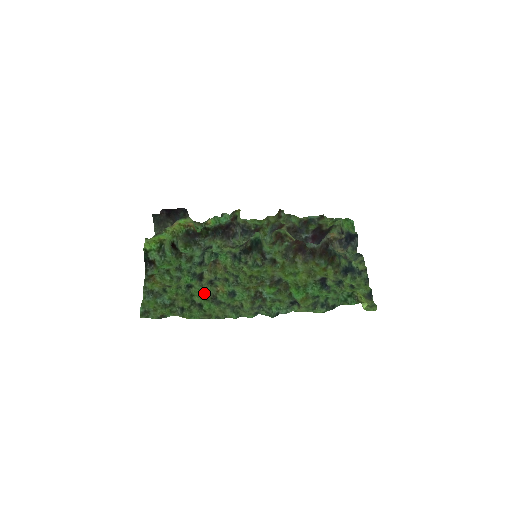
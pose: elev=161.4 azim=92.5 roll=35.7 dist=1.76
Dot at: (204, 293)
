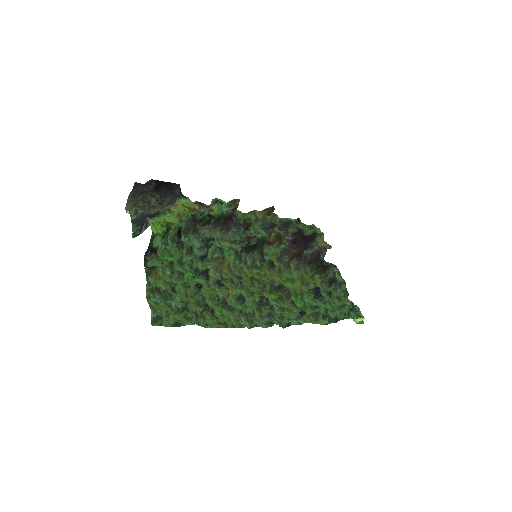
Dot at: (215, 296)
